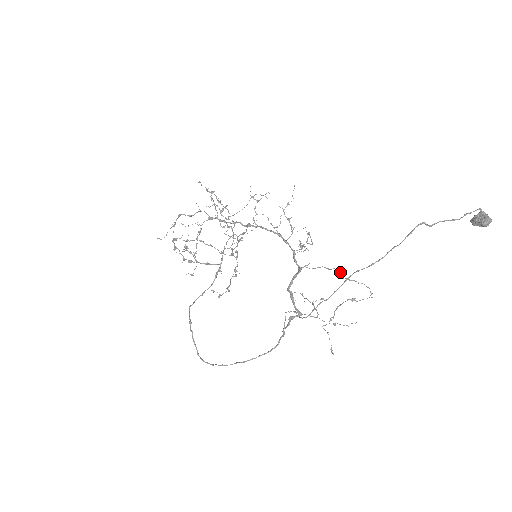
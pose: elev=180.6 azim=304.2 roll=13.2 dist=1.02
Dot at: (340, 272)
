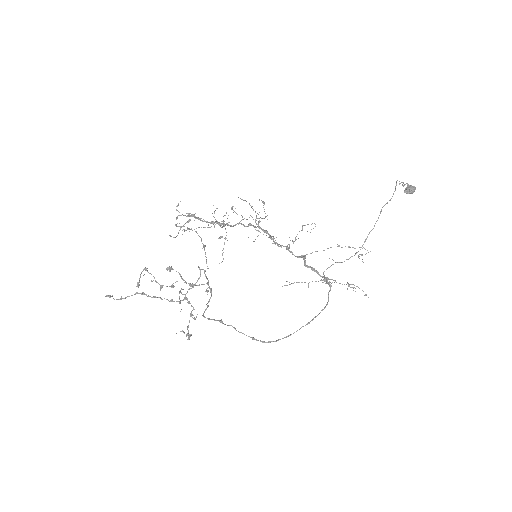
Dot at: occluded
